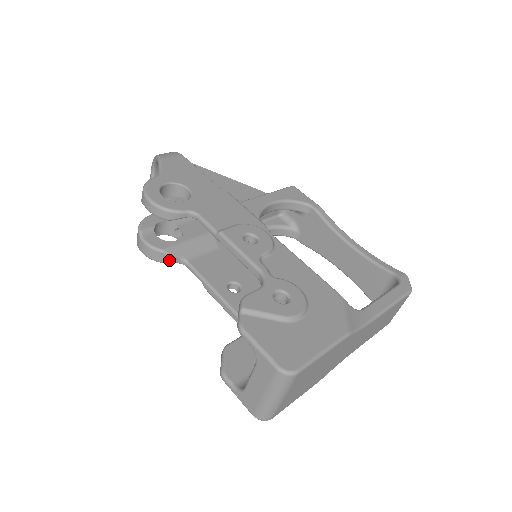
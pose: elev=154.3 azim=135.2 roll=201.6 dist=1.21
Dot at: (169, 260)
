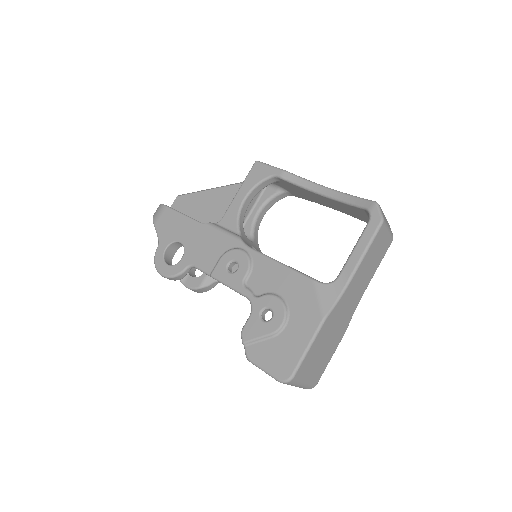
Dot at: (210, 288)
